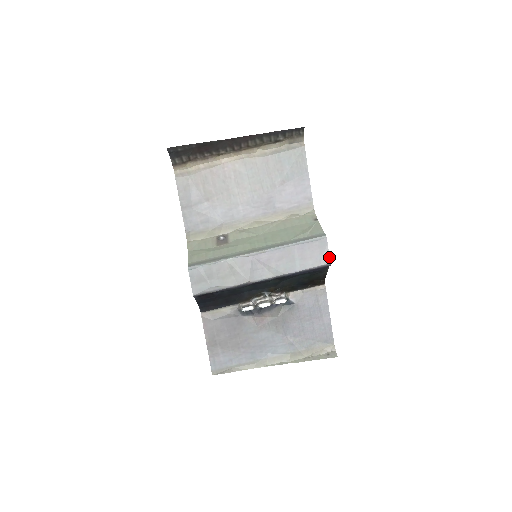
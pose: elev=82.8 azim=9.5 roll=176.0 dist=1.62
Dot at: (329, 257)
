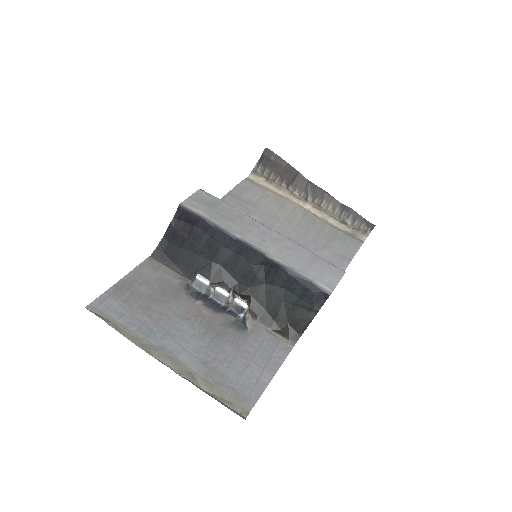
Dot at: occluded
